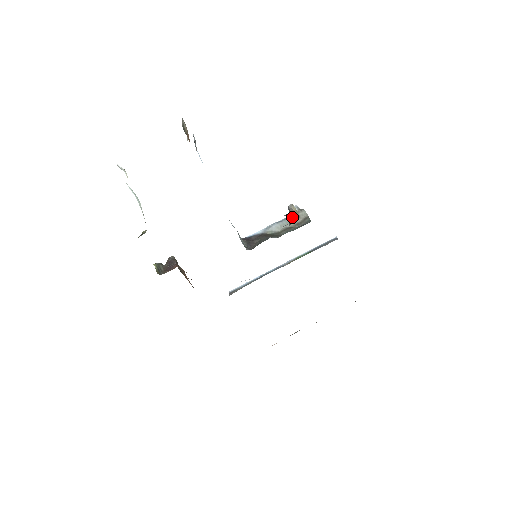
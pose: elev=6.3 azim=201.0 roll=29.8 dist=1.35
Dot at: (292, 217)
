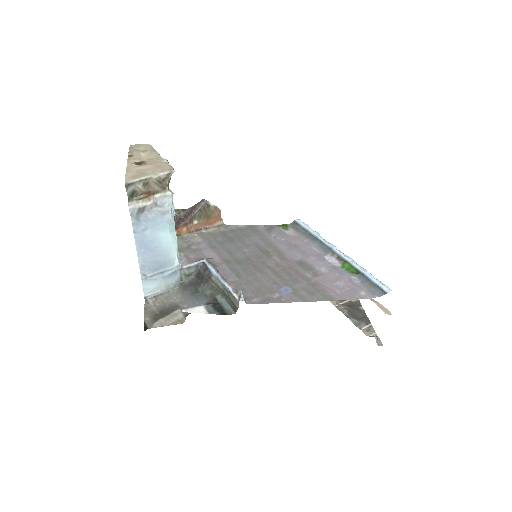
Dot at: (188, 313)
